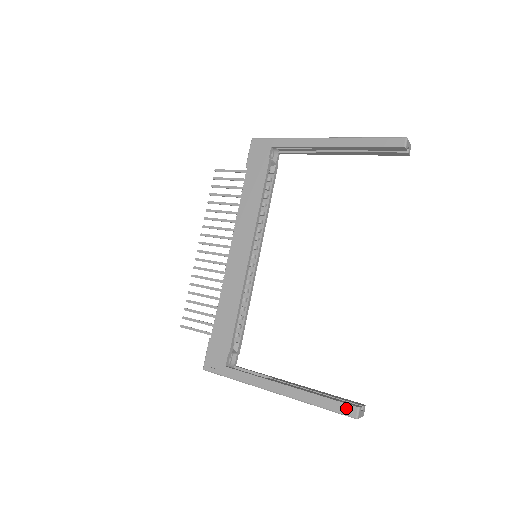
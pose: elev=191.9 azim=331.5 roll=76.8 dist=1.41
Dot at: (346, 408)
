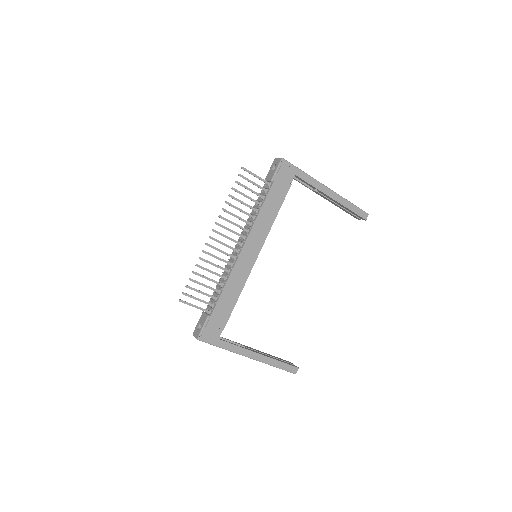
Dot at: (292, 368)
